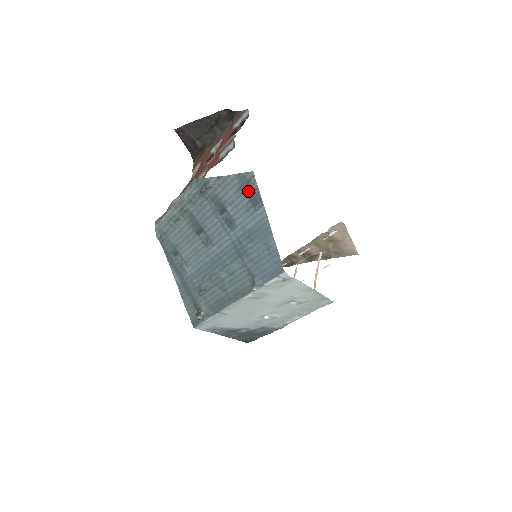
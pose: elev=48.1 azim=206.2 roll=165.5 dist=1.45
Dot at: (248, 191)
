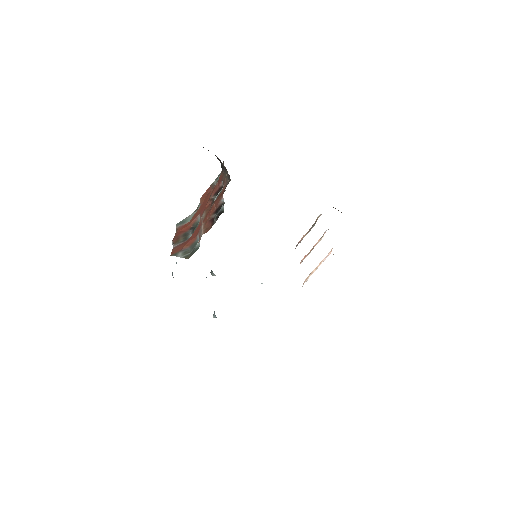
Dot at: occluded
